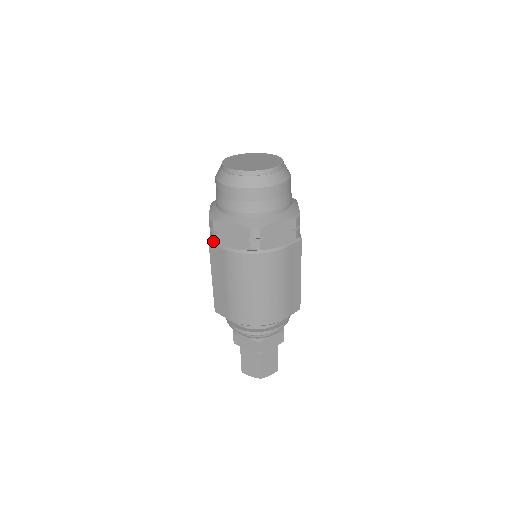
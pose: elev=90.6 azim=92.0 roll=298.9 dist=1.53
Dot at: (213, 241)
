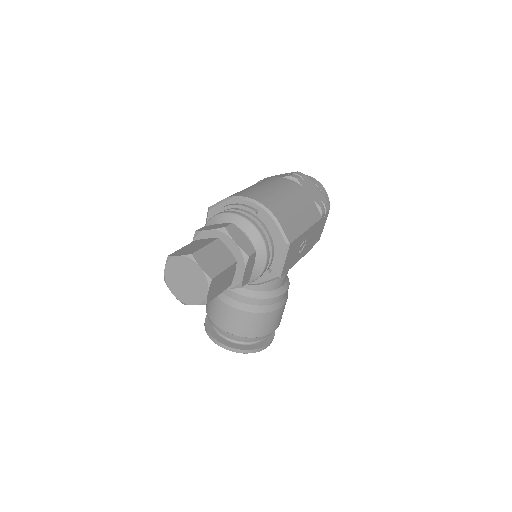
Dot at: occluded
